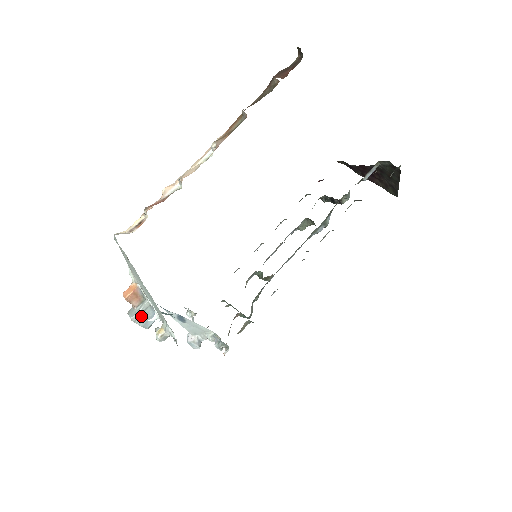
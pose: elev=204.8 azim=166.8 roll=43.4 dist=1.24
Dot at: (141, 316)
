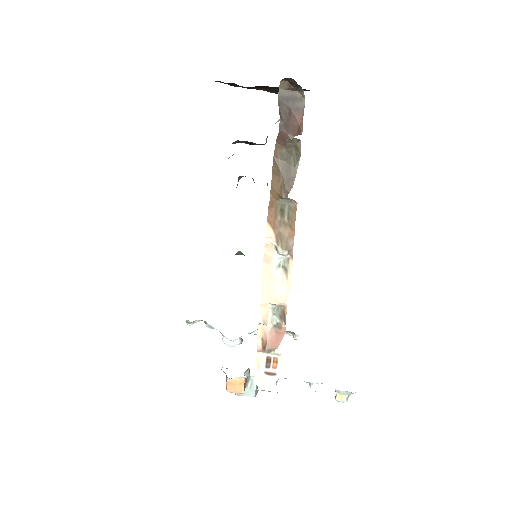
Dot at: (257, 388)
